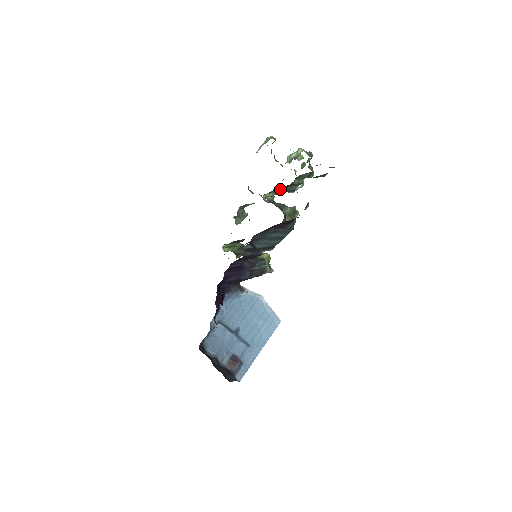
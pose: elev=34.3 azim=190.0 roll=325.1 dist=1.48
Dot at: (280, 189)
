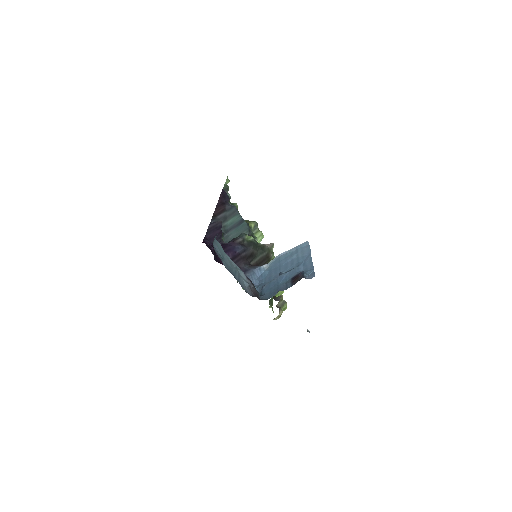
Dot at: occluded
